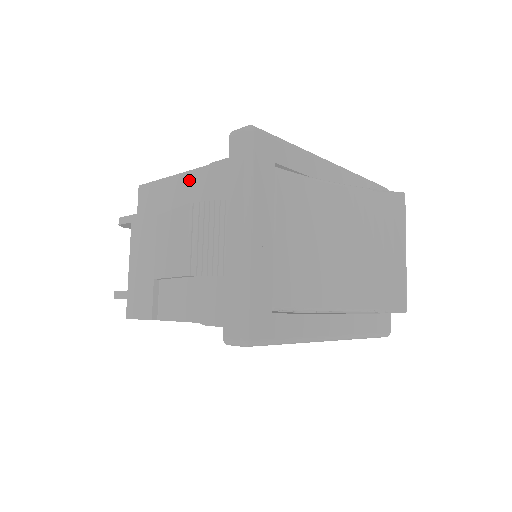
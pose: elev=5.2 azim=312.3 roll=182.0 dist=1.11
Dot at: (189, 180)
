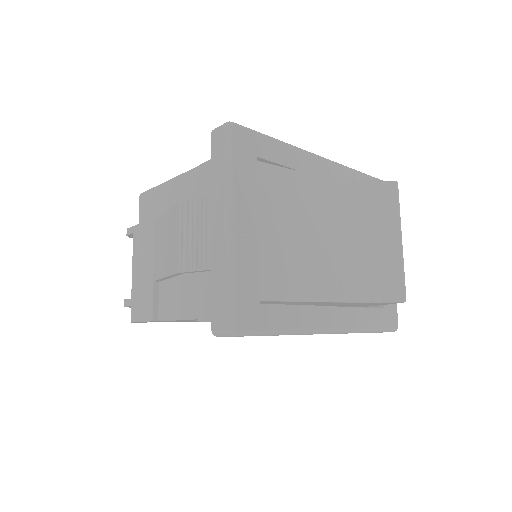
Dot at: (182, 183)
